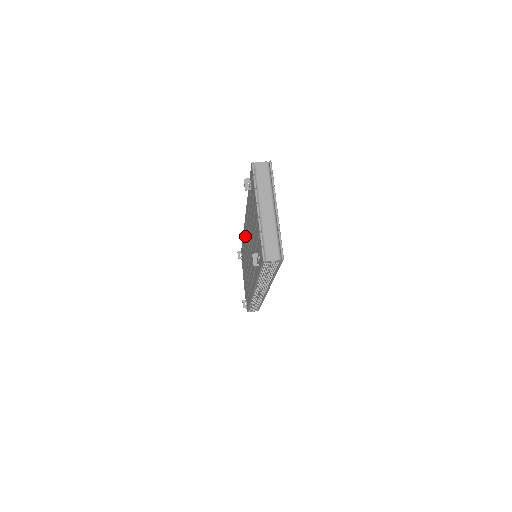
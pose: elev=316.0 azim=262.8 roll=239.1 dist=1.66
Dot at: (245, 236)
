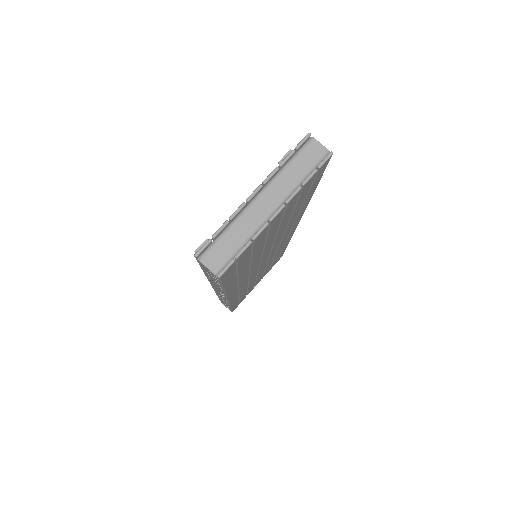
Dot at: occluded
